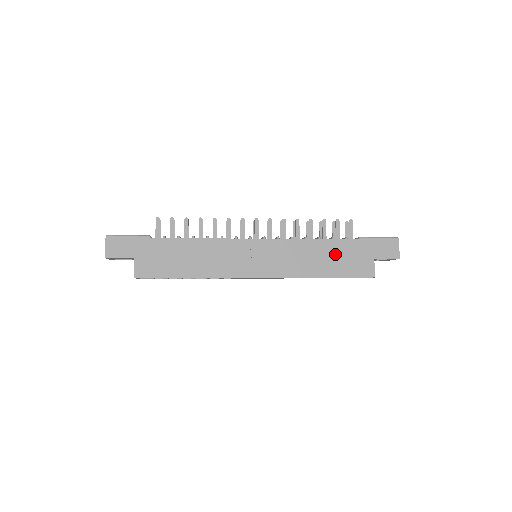
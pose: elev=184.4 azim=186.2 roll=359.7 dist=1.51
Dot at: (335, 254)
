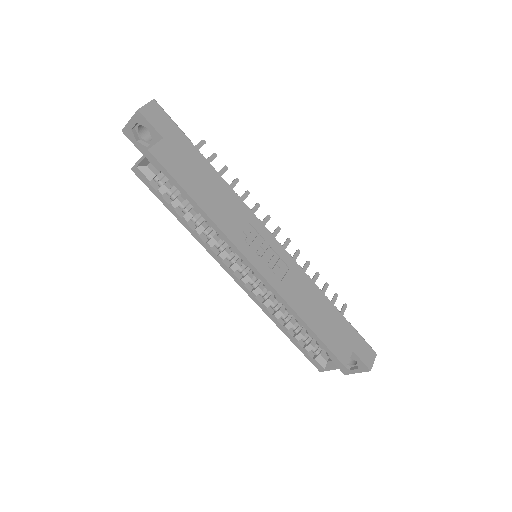
Dot at: (326, 315)
